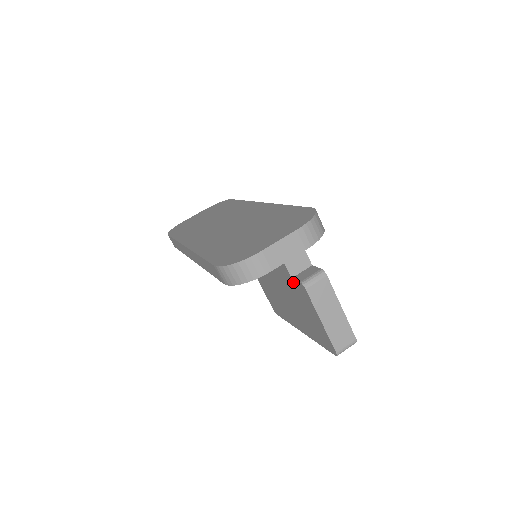
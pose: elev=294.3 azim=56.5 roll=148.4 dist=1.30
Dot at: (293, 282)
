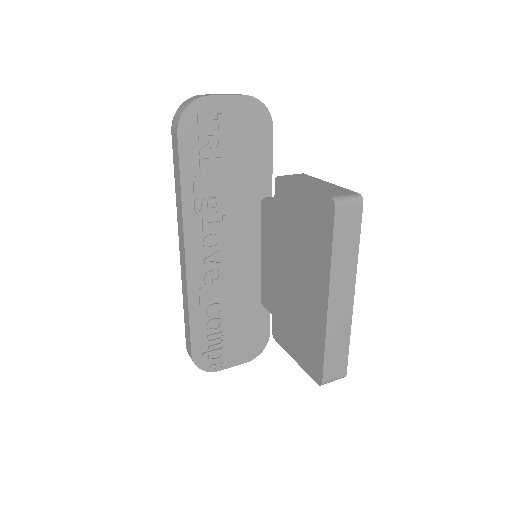
Dot at: (277, 205)
